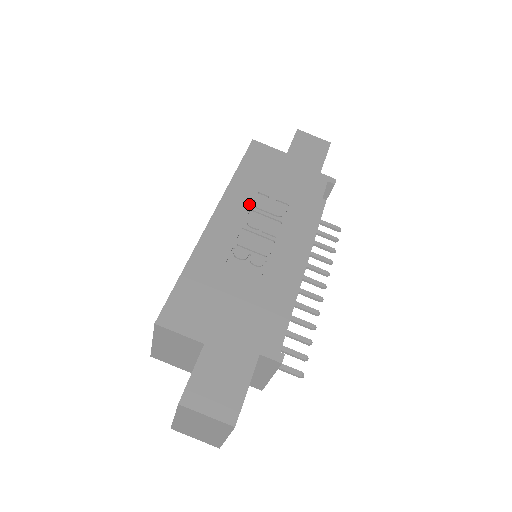
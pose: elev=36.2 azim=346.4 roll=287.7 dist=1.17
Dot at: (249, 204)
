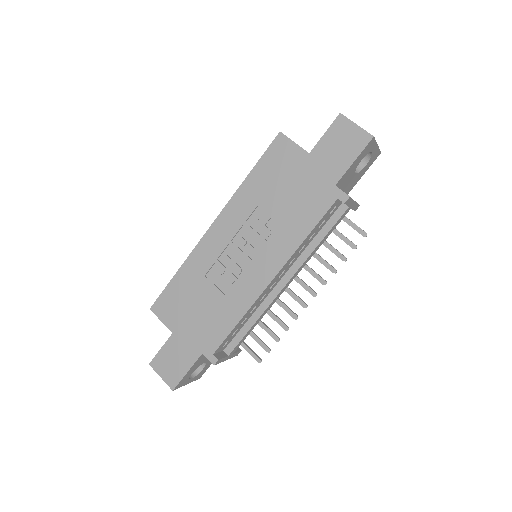
Dot at: (244, 218)
